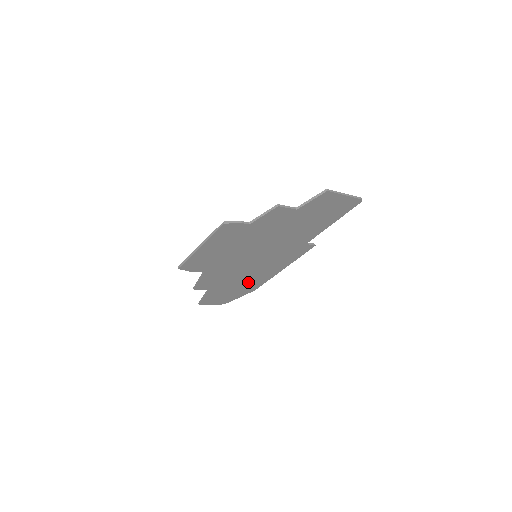
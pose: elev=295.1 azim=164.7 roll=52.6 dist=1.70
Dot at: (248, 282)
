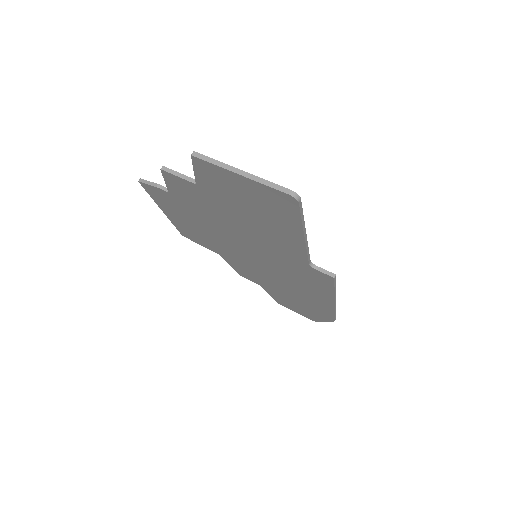
Dot at: (304, 300)
